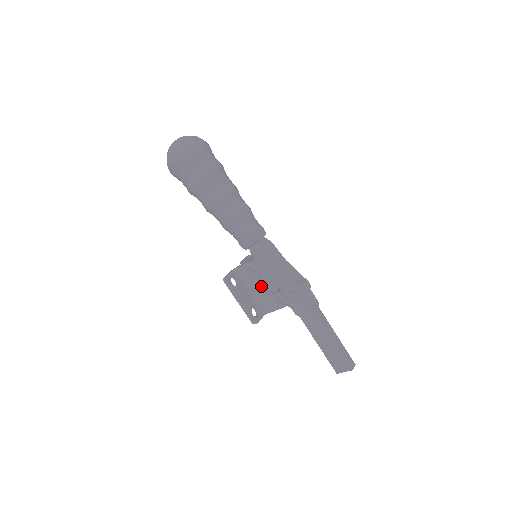
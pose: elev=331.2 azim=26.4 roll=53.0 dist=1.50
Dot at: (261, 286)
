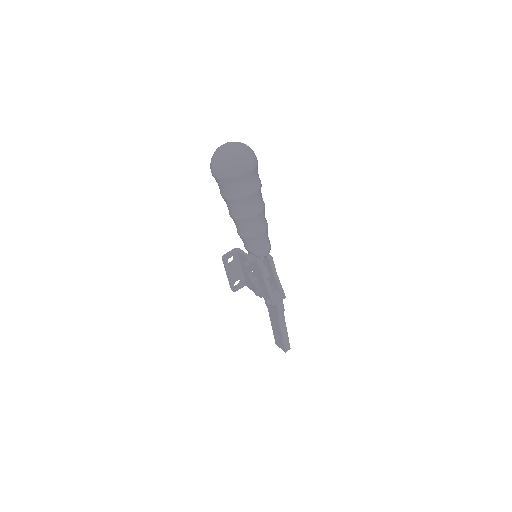
Dot at: (250, 274)
